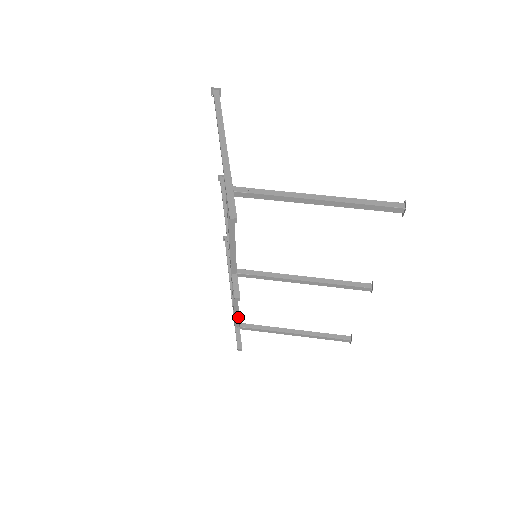
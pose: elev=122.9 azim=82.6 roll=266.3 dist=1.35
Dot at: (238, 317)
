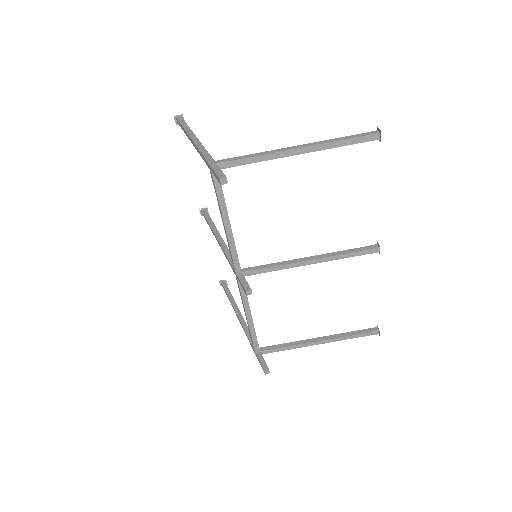
Dot at: (255, 337)
